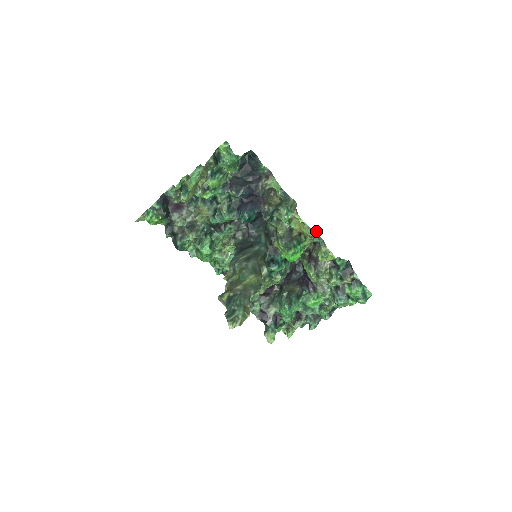
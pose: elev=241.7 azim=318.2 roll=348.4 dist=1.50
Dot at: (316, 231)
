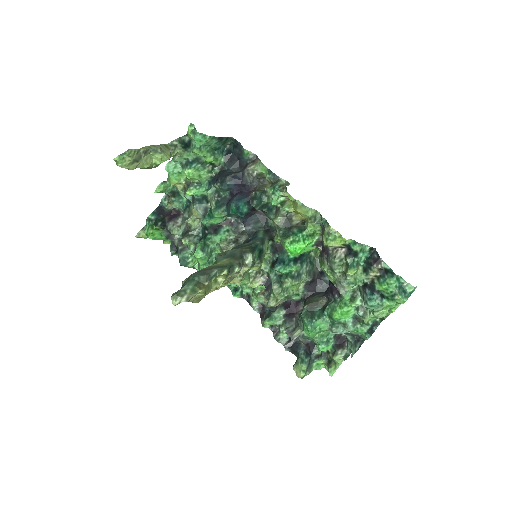
Dot at: (316, 211)
